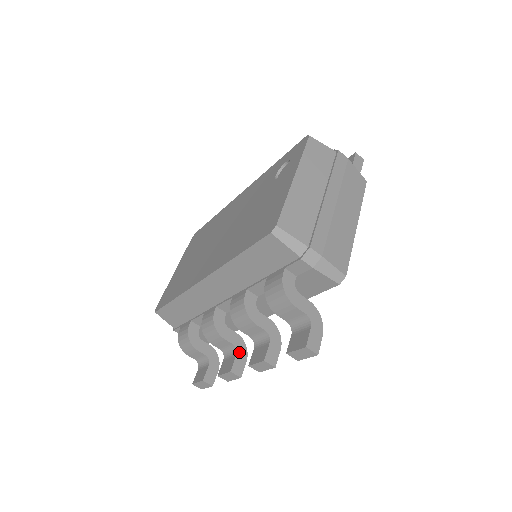
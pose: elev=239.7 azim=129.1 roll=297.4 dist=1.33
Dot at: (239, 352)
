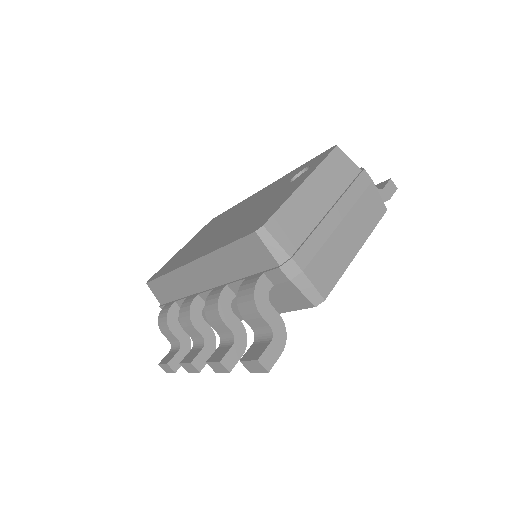
Dot at: (207, 346)
